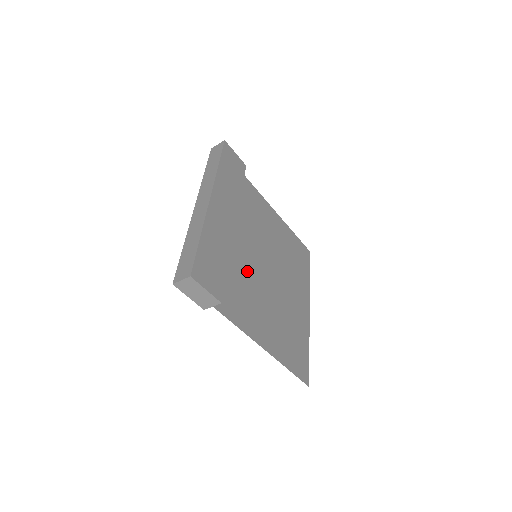
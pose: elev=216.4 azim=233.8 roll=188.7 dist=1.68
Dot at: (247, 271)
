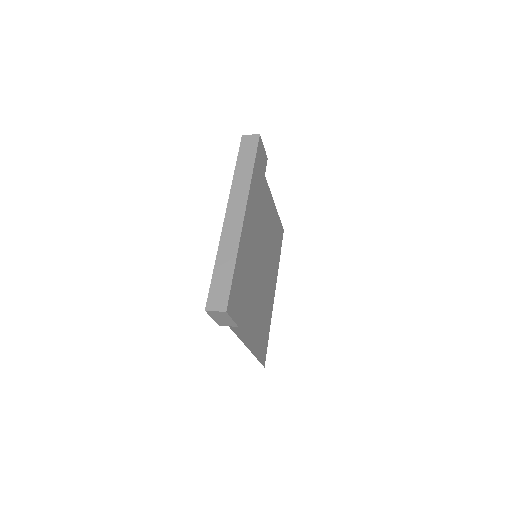
Dot at: (249, 276)
